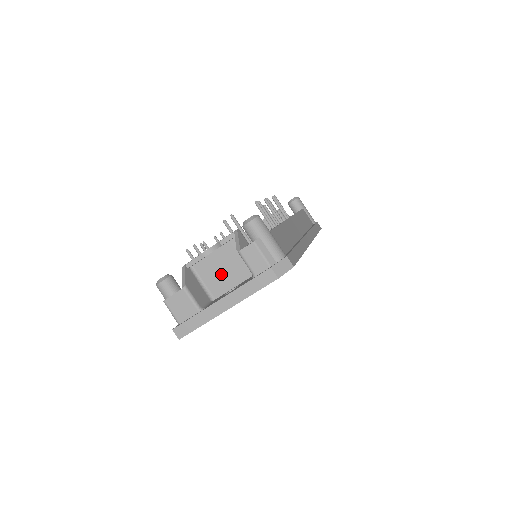
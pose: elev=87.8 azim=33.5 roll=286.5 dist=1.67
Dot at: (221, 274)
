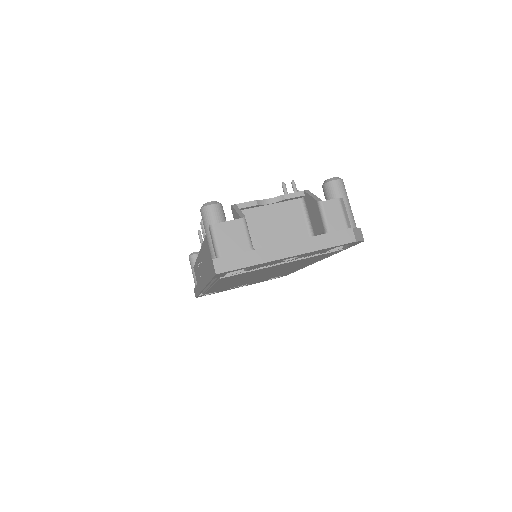
Dot at: (268, 231)
